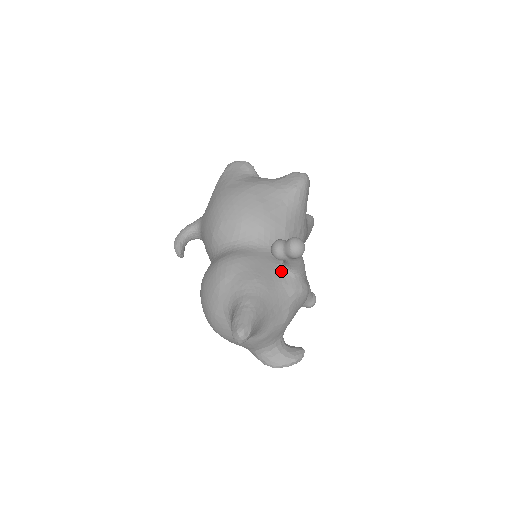
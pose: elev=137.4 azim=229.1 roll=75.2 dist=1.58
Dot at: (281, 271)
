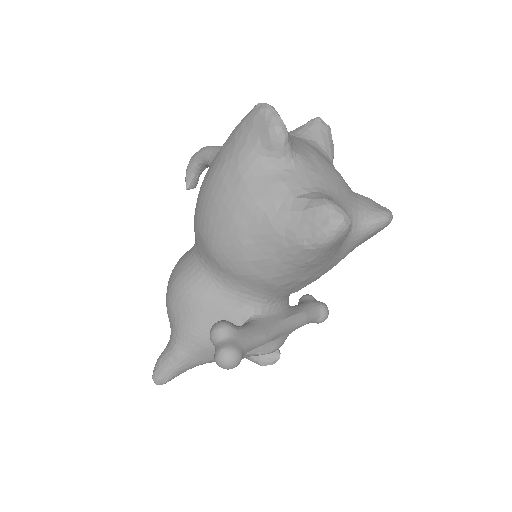
Dot at: occluded
